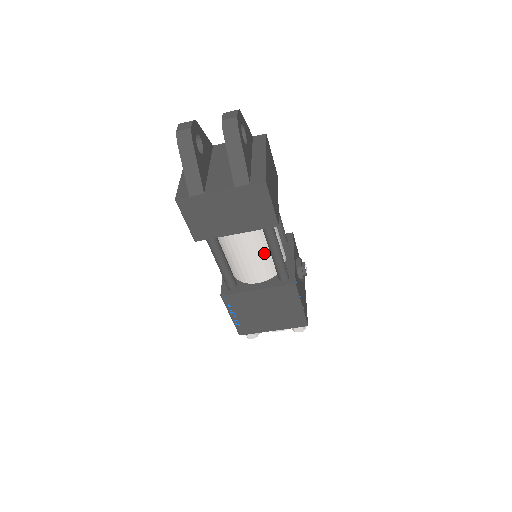
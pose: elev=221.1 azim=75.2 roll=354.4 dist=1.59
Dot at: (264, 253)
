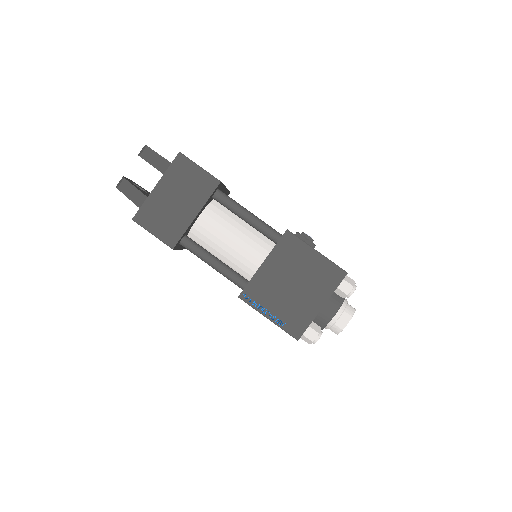
Dot at: (243, 228)
